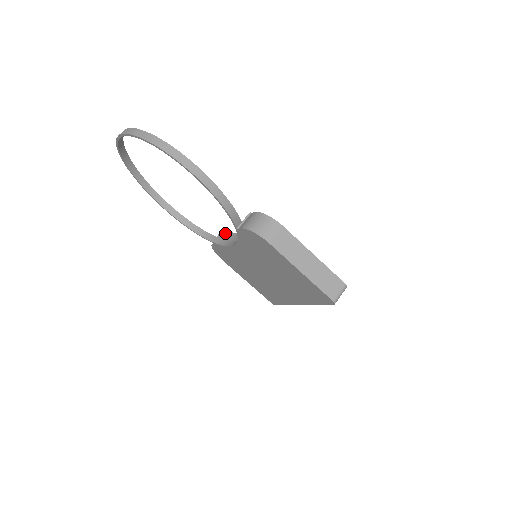
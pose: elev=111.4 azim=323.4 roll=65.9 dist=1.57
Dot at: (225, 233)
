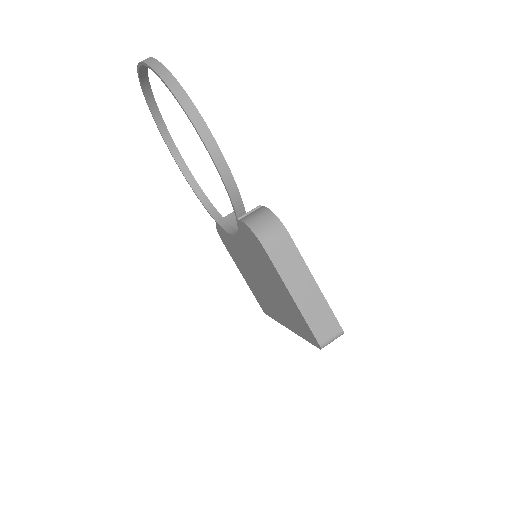
Dot at: (234, 216)
